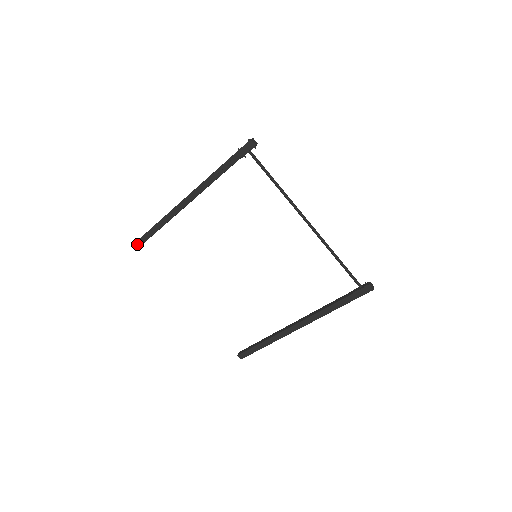
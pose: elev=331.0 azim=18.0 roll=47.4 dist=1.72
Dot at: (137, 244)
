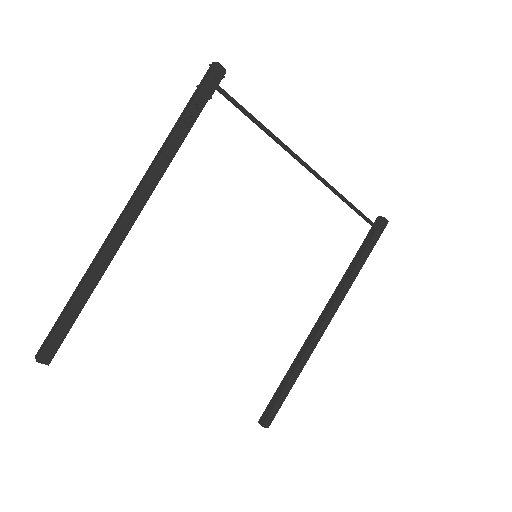
Dot at: (44, 359)
